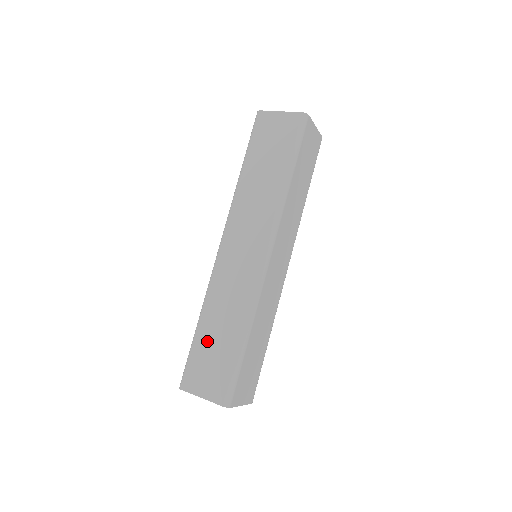
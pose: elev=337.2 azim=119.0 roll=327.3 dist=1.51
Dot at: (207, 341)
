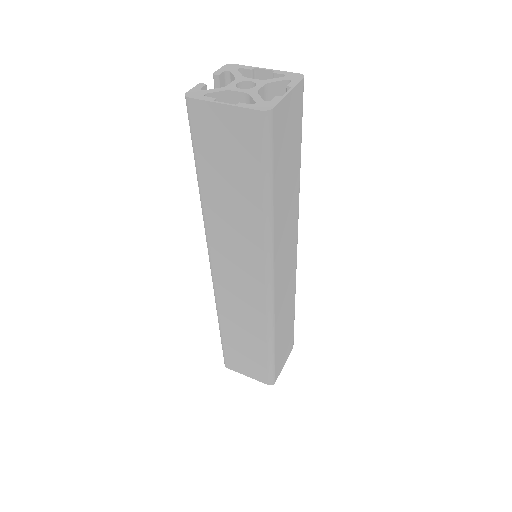
Dot at: (235, 343)
